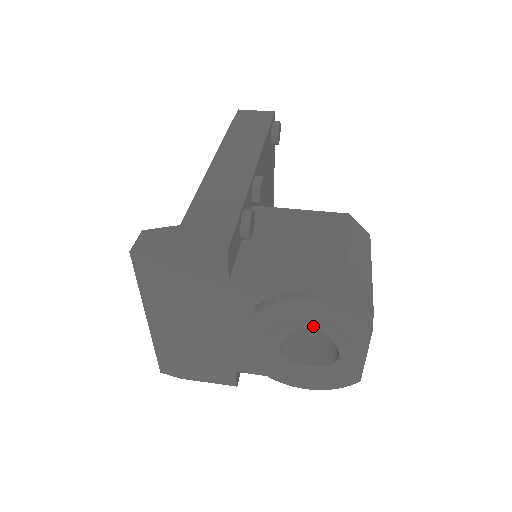
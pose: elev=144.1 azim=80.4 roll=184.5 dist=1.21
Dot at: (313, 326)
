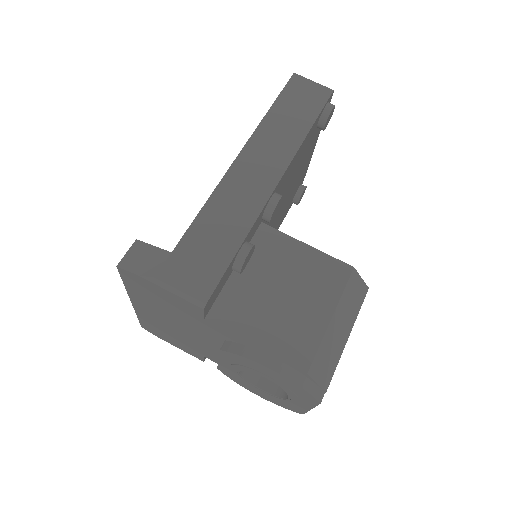
Dot at: (269, 379)
